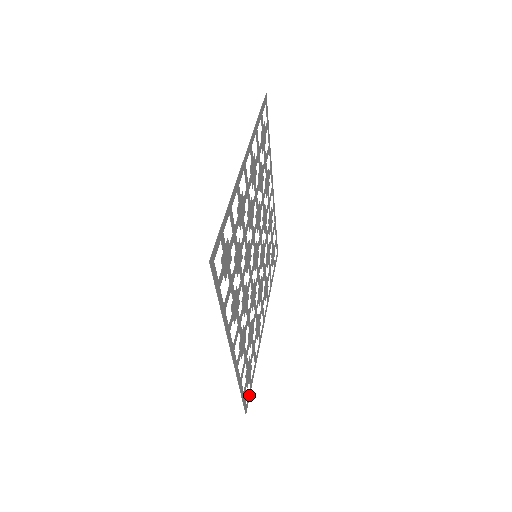
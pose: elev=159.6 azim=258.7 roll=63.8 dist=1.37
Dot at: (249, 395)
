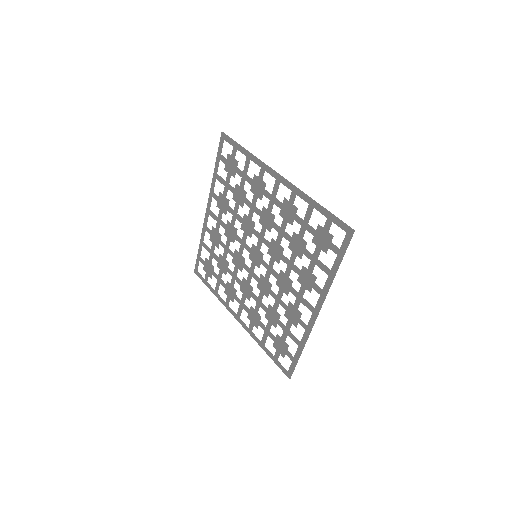
Dot at: (280, 367)
